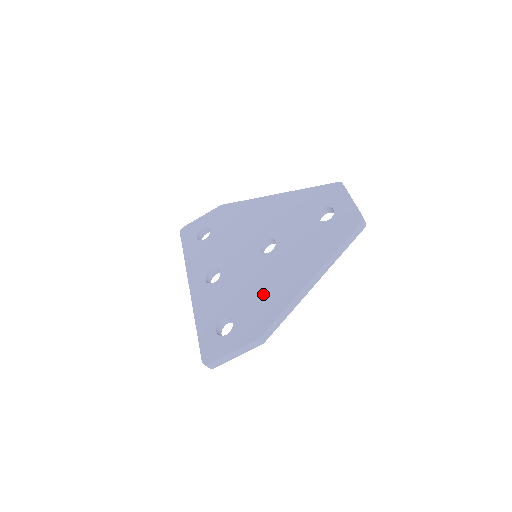
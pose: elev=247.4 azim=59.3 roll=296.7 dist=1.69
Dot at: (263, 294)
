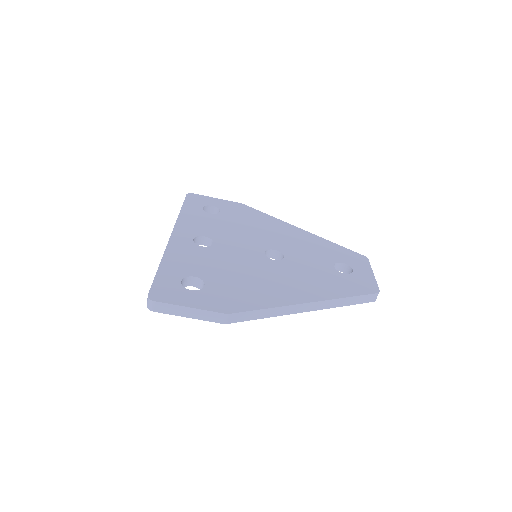
Dot at: (252, 284)
